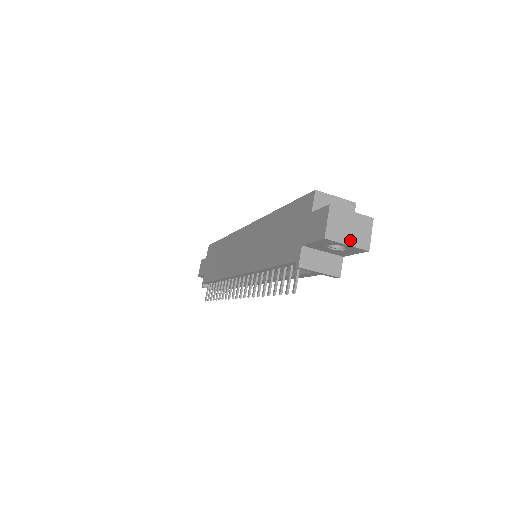
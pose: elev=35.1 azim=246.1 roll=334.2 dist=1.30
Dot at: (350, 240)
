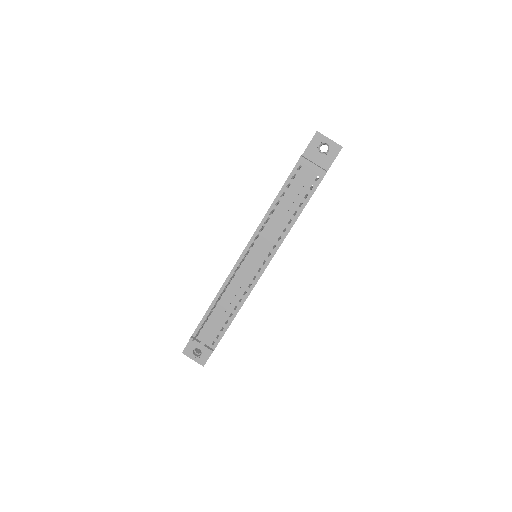
Dot at: (331, 140)
